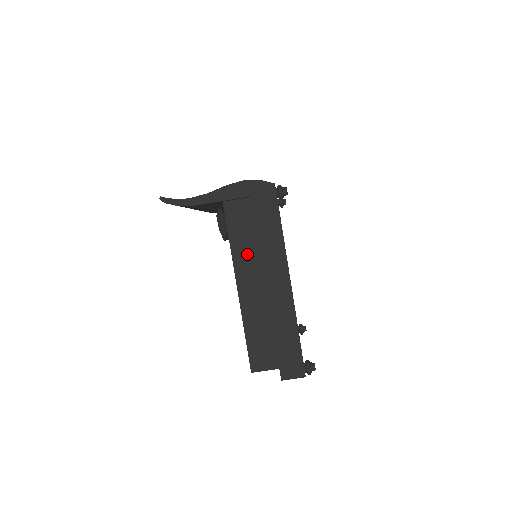
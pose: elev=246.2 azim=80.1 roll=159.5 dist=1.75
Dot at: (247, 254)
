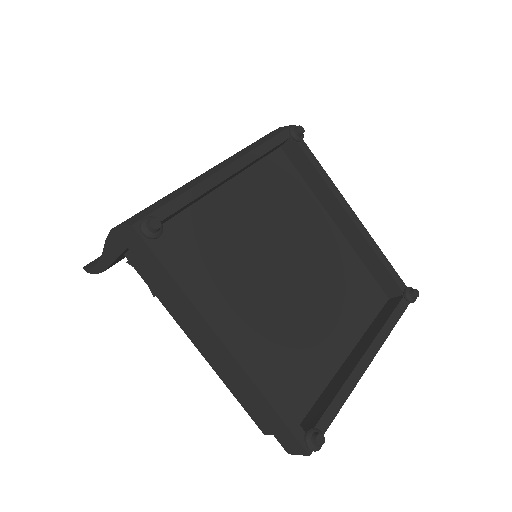
Dot at: occluded
